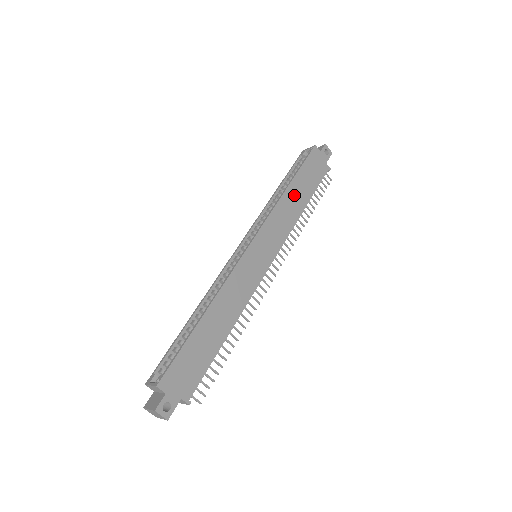
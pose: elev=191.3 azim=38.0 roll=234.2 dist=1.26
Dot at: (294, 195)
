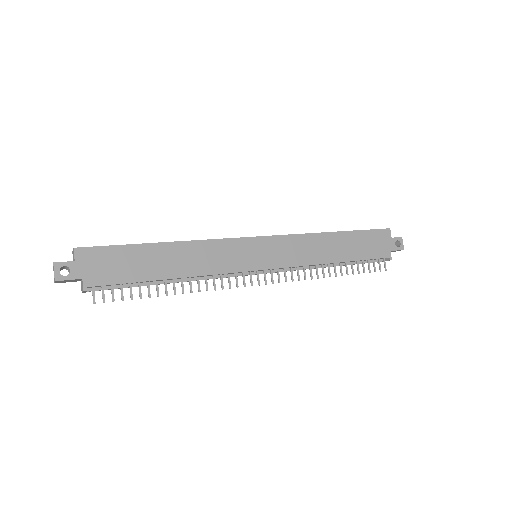
Dot at: (334, 243)
